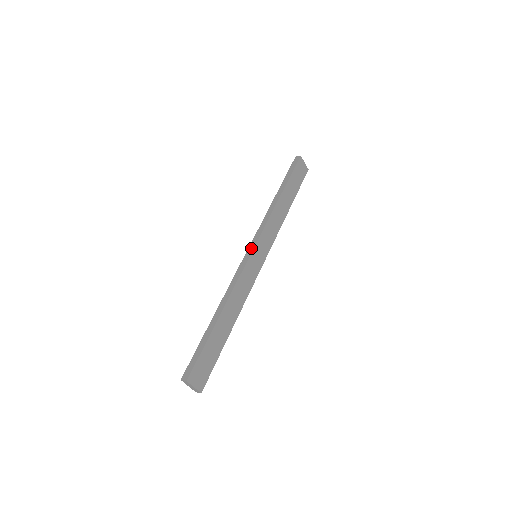
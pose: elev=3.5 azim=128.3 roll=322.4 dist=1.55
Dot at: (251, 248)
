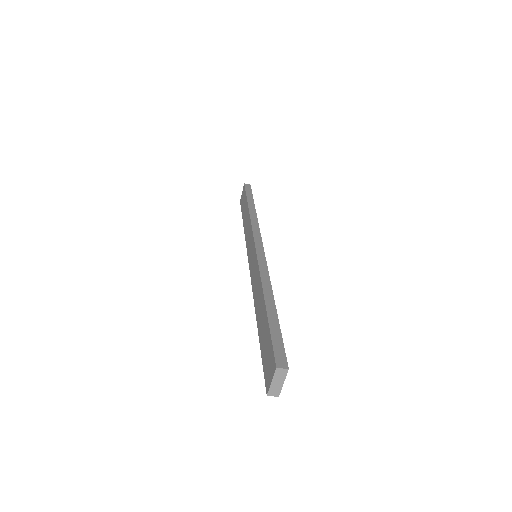
Dot at: (260, 244)
